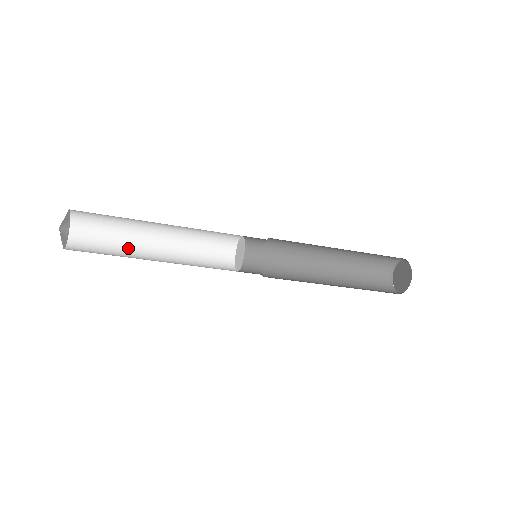
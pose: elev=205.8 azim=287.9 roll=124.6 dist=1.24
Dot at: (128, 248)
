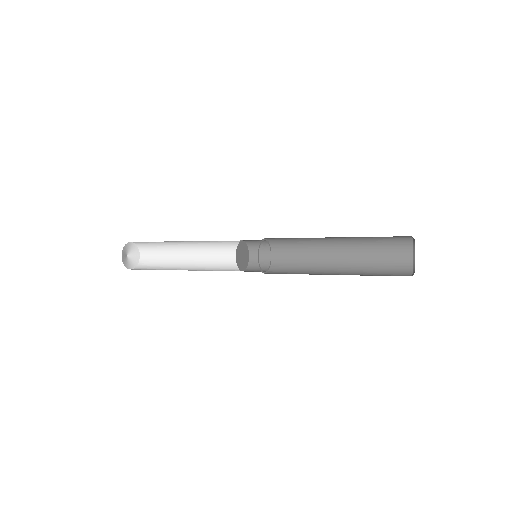
Dot at: (171, 267)
